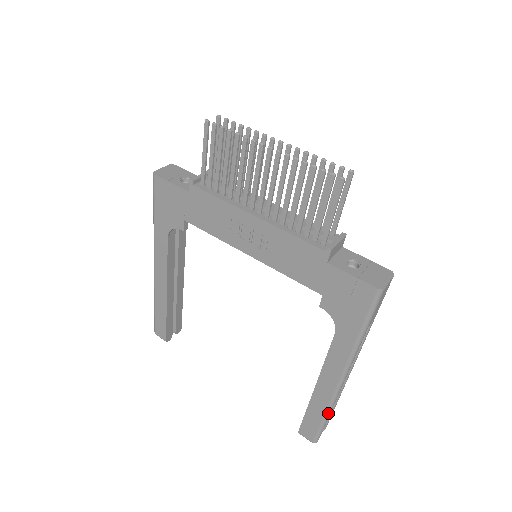
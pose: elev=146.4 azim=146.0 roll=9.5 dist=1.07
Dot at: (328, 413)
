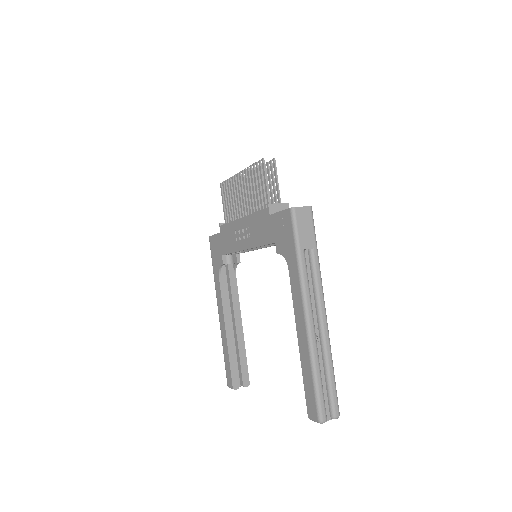
Dot at: (313, 366)
